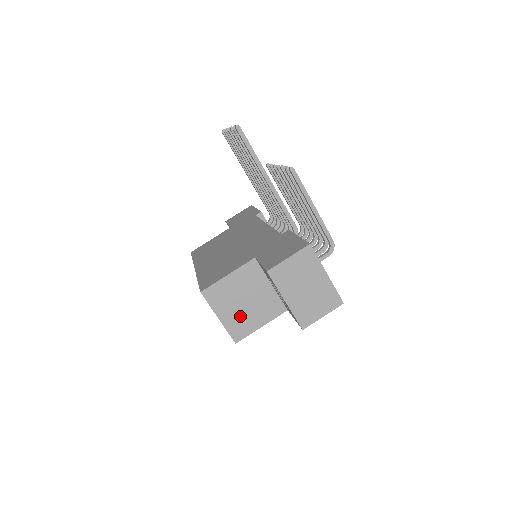
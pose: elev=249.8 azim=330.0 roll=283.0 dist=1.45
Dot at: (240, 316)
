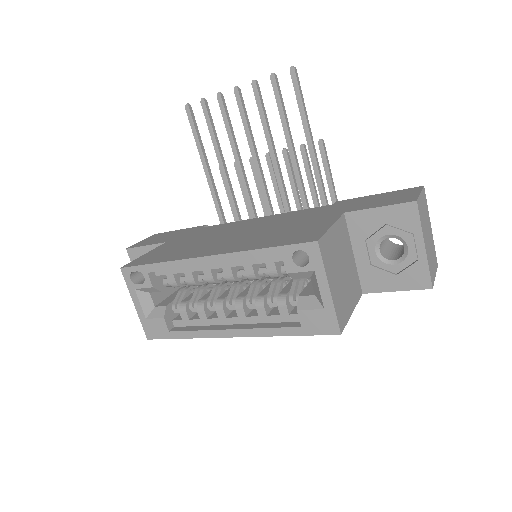
Dot at: (341, 291)
